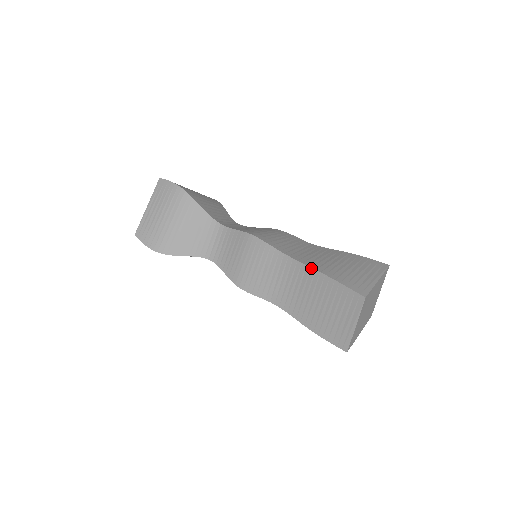
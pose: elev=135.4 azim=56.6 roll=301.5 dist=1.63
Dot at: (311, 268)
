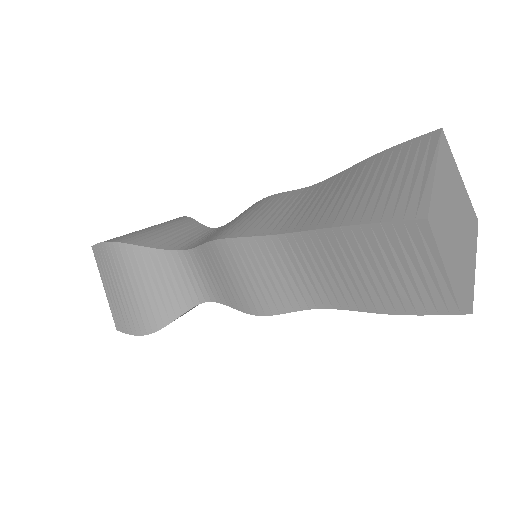
Dot at: (346, 169)
